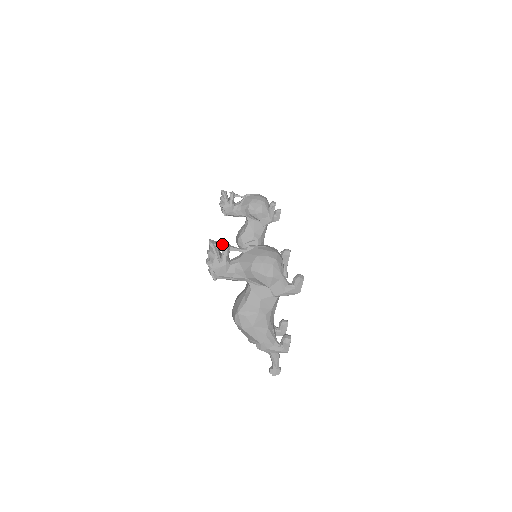
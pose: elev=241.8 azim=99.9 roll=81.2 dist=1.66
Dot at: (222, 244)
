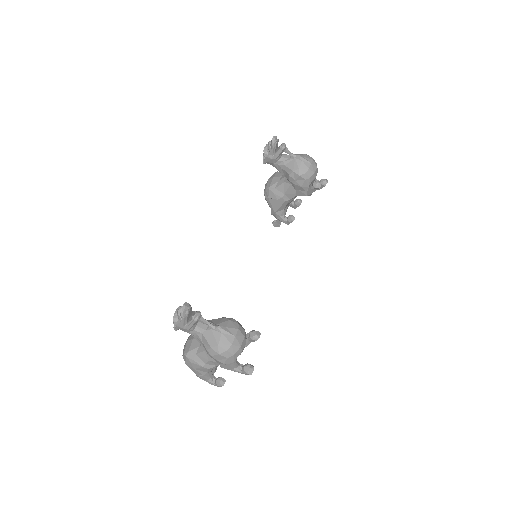
Dot at: (193, 316)
